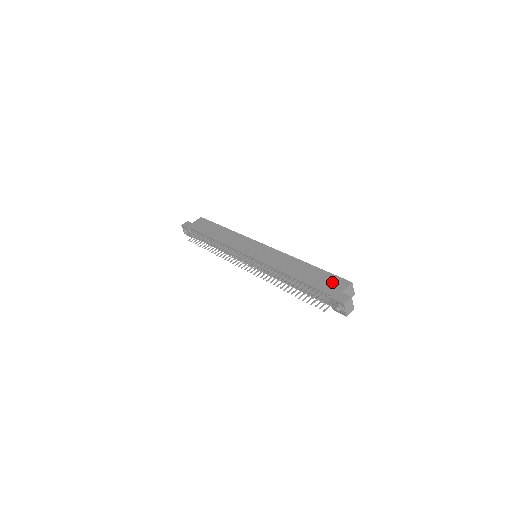
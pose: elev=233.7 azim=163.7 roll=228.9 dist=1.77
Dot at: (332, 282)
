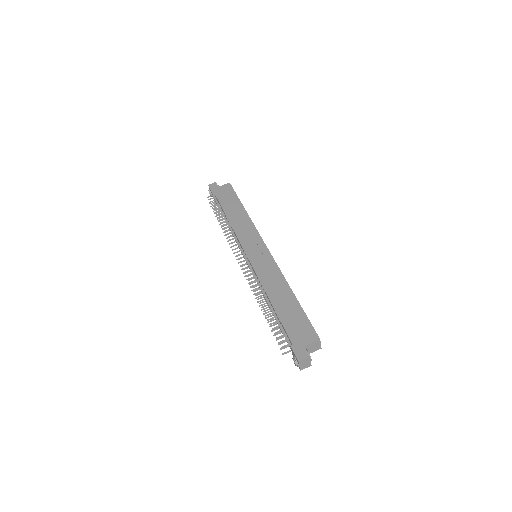
Dot at: (302, 329)
